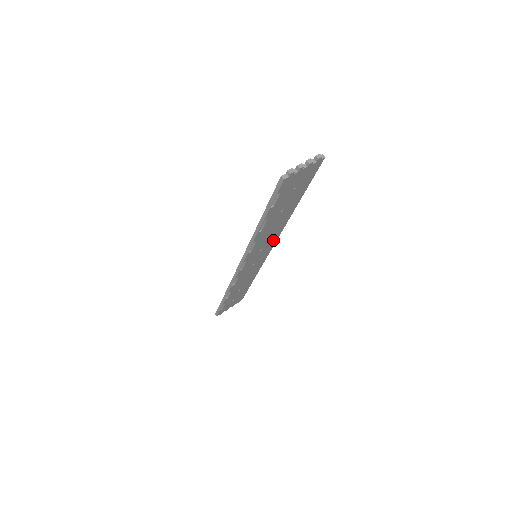
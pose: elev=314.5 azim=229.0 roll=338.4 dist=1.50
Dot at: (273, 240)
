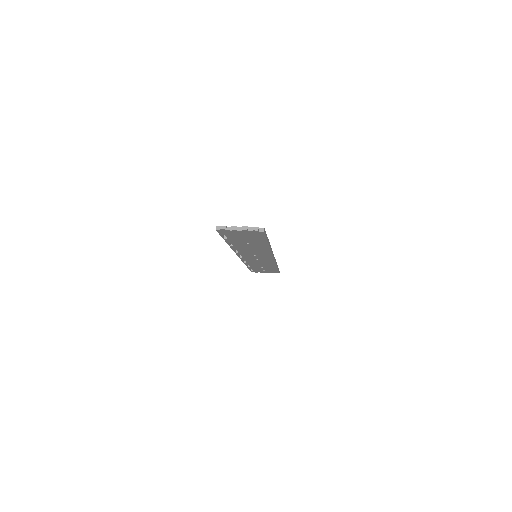
Dot at: (267, 254)
